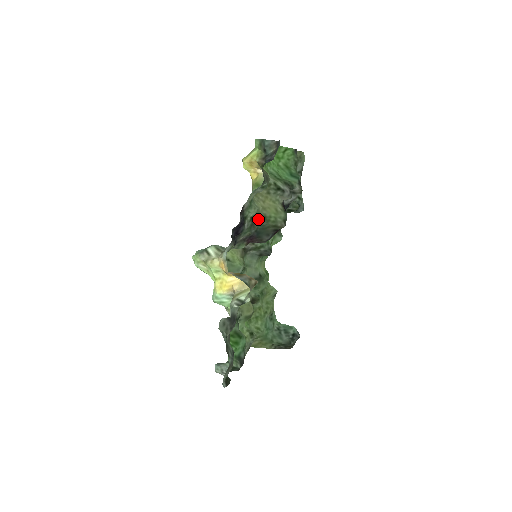
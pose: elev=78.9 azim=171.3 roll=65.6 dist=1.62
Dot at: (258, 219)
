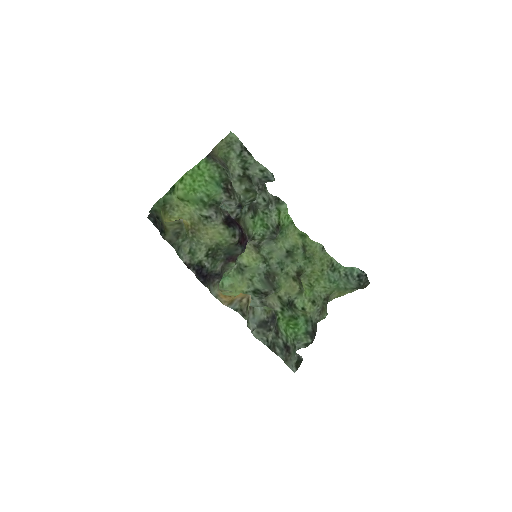
Dot at: (214, 249)
